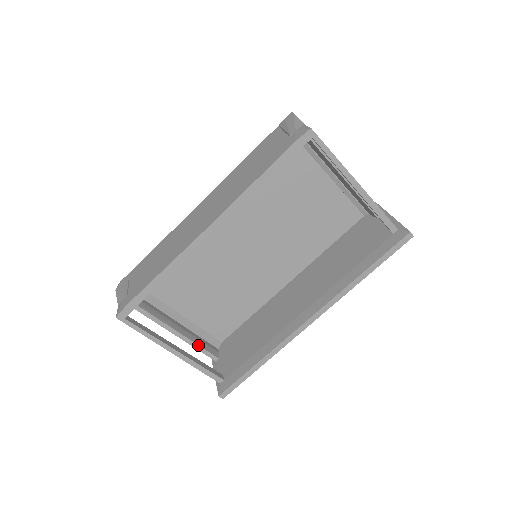
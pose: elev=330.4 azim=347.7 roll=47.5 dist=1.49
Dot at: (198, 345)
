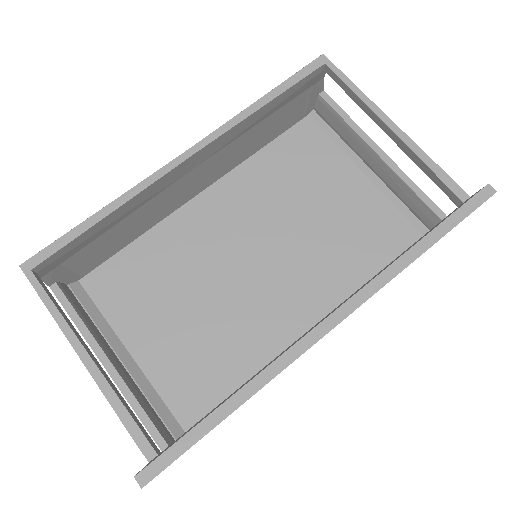
Dot at: (139, 403)
